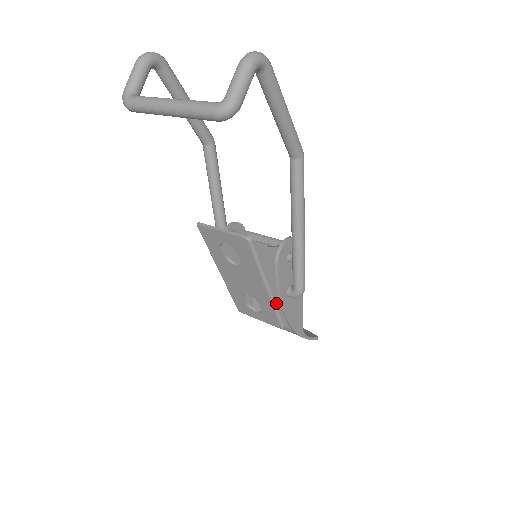
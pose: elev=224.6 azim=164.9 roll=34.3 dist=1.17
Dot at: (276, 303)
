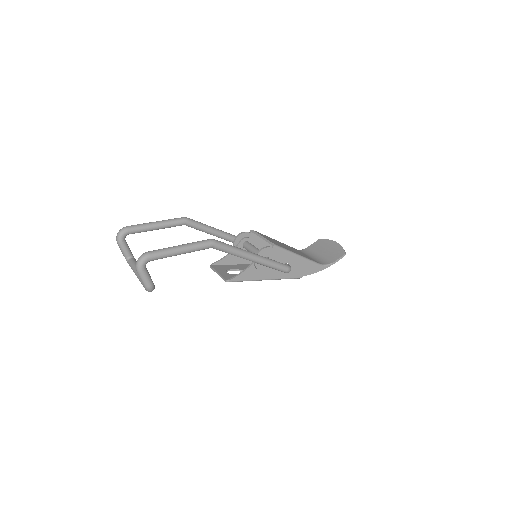
Dot at: (281, 278)
